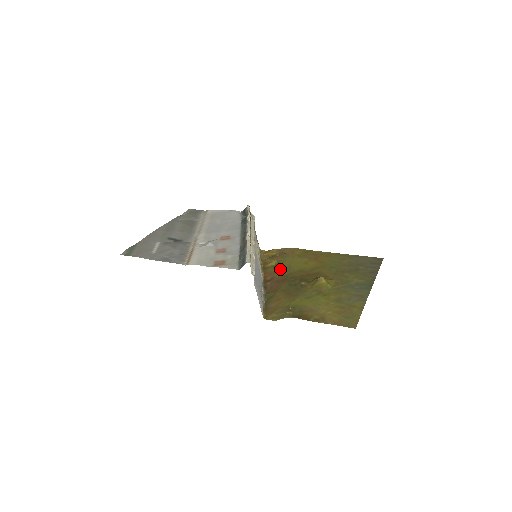
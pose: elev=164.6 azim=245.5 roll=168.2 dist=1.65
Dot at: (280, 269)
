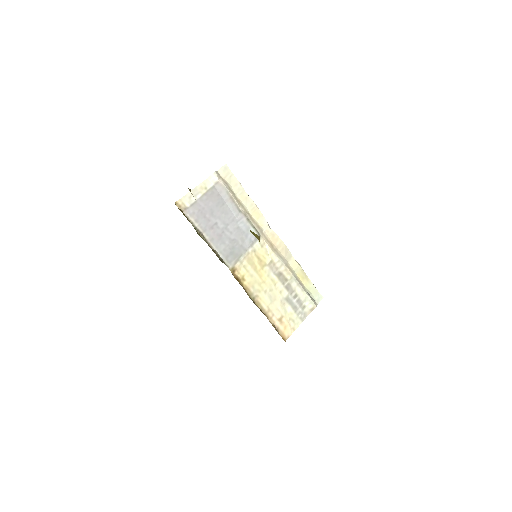
Dot at: occluded
